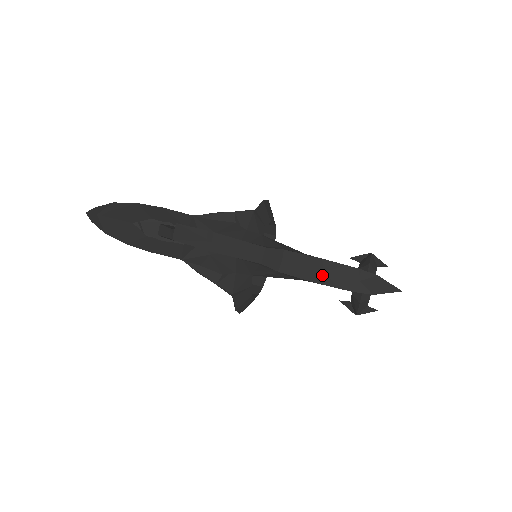
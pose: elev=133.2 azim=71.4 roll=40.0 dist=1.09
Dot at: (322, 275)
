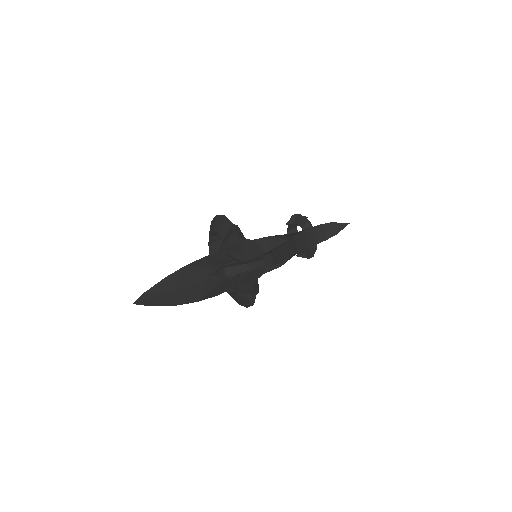
Dot at: (309, 241)
